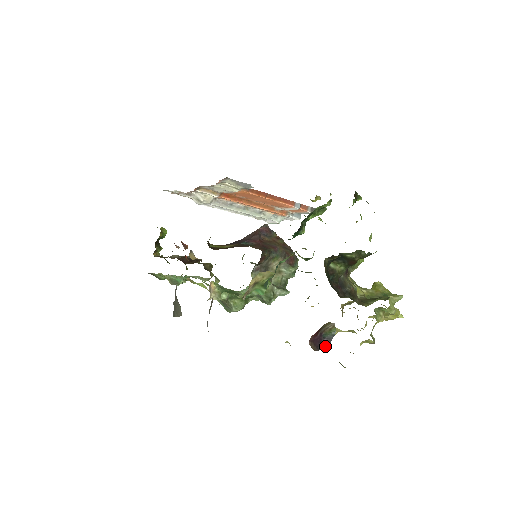
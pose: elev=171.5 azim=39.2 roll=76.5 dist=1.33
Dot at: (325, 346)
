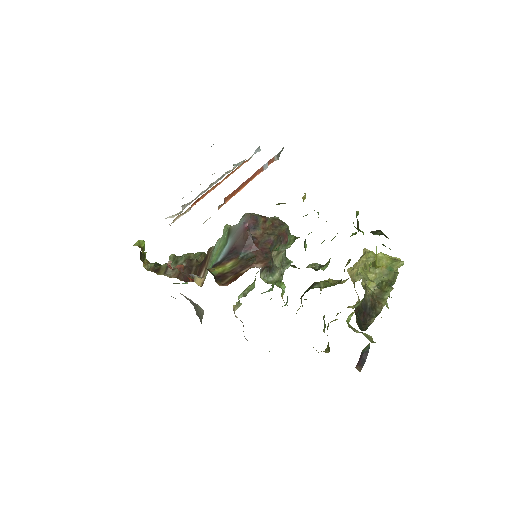
Dot at: (365, 359)
